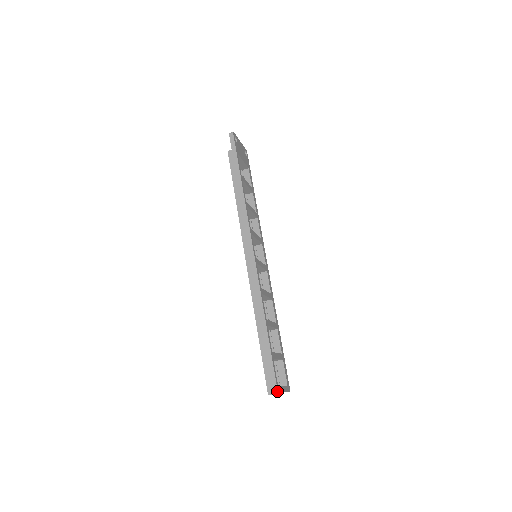
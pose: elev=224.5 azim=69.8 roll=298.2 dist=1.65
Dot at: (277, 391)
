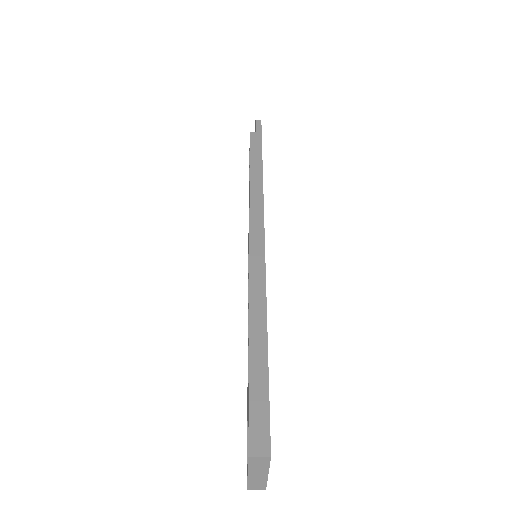
Dot at: (270, 451)
